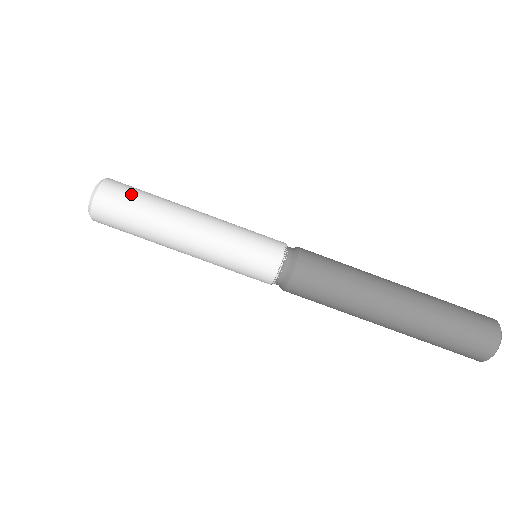
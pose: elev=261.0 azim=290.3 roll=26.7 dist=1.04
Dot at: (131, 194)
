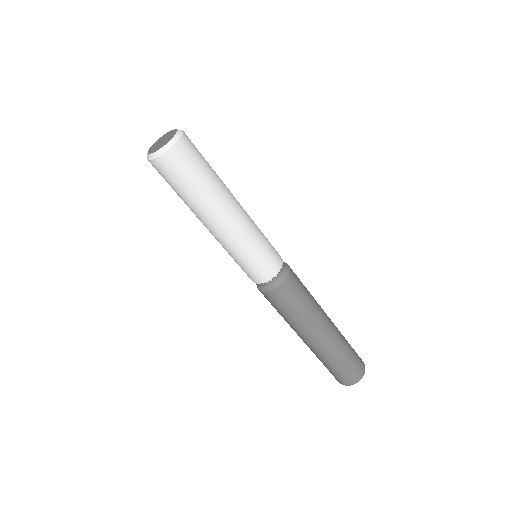
Dot at: (202, 158)
